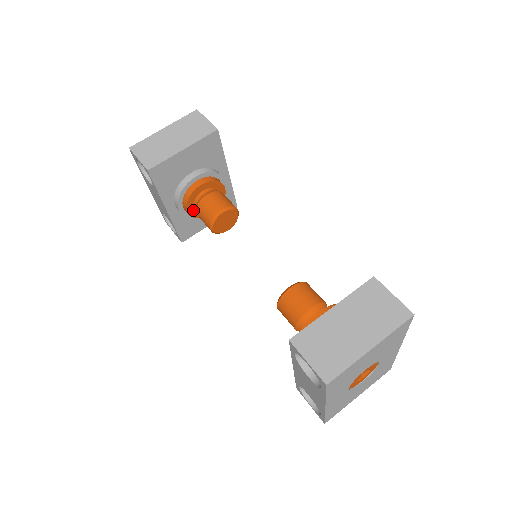
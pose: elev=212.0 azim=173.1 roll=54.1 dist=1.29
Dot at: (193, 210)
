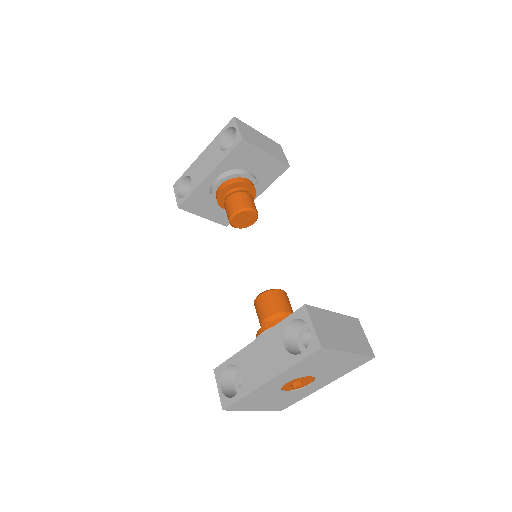
Dot at: (224, 193)
